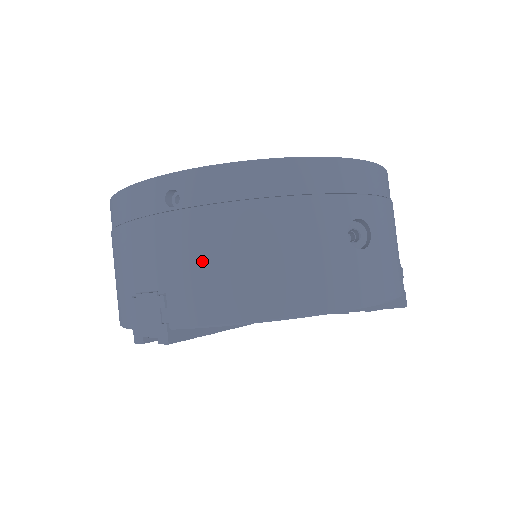
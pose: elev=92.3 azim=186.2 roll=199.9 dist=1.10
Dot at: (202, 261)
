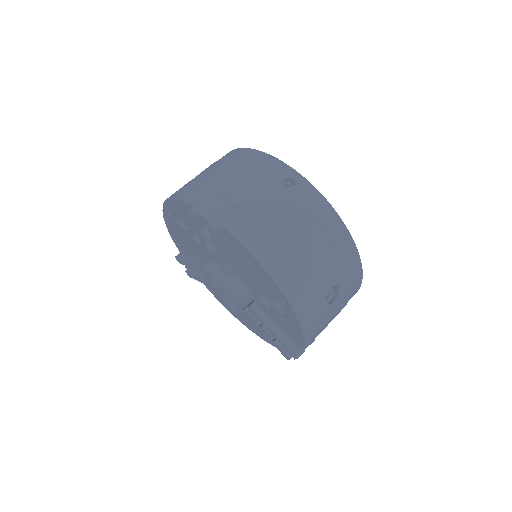
Dot at: (273, 219)
